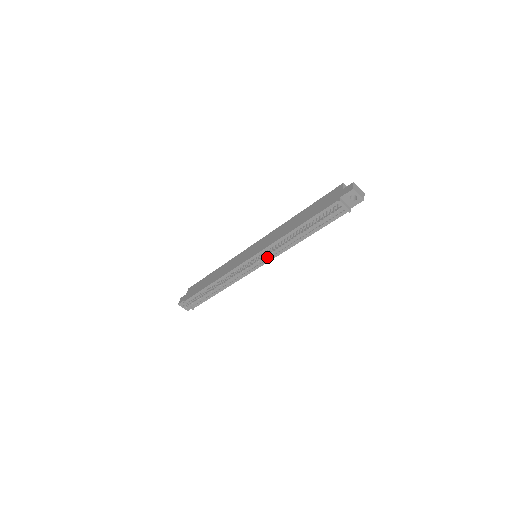
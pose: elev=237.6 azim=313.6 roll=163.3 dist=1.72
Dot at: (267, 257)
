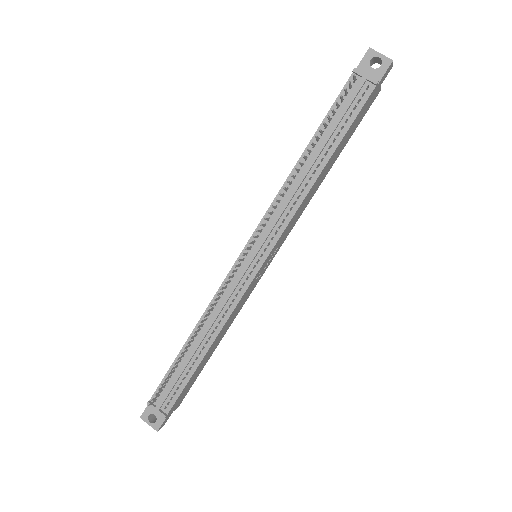
Dot at: (270, 236)
